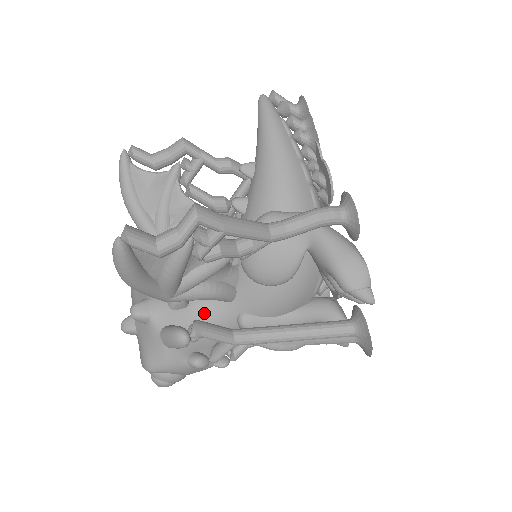
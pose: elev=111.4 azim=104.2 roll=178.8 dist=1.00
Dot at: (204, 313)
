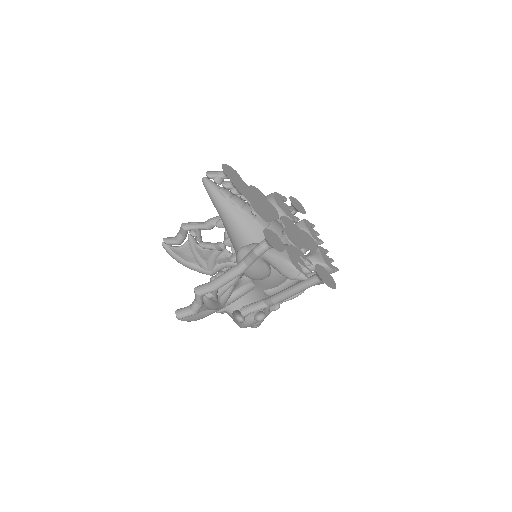
Dot at: (247, 297)
